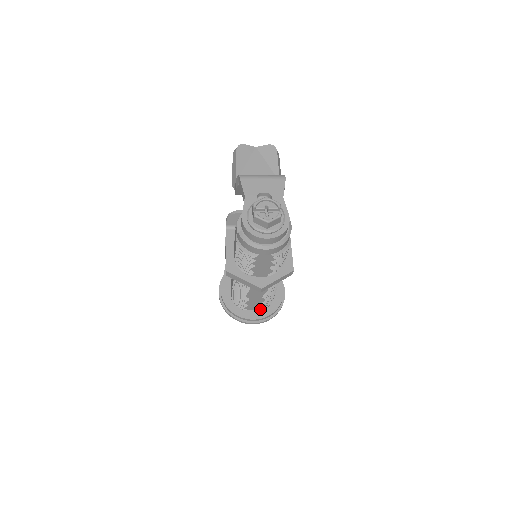
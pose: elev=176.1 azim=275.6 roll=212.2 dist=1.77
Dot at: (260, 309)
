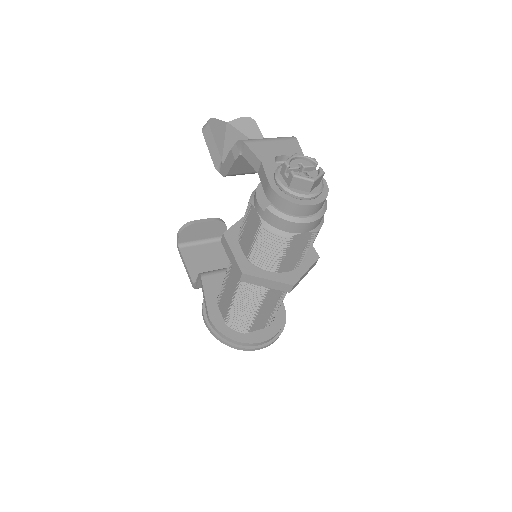
Dot at: (264, 328)
